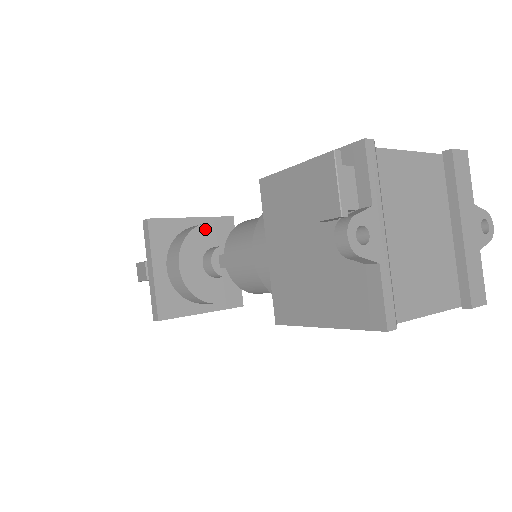
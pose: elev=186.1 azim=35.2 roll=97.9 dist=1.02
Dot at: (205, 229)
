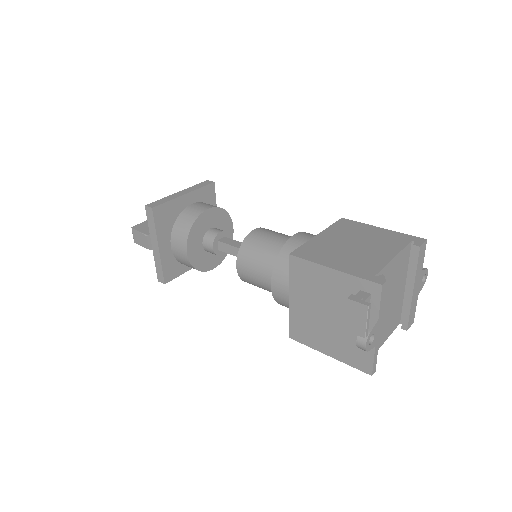
Dot at: (204, 216)
